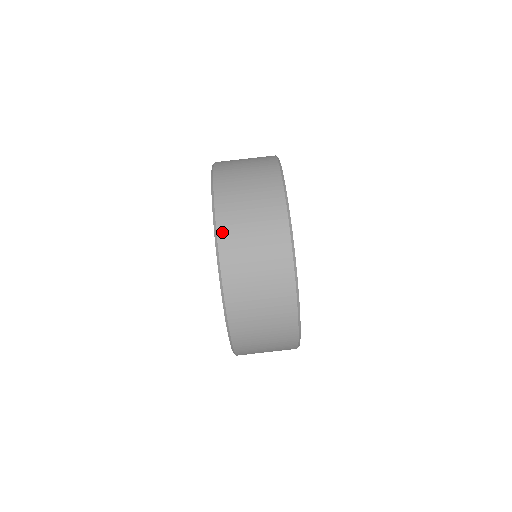
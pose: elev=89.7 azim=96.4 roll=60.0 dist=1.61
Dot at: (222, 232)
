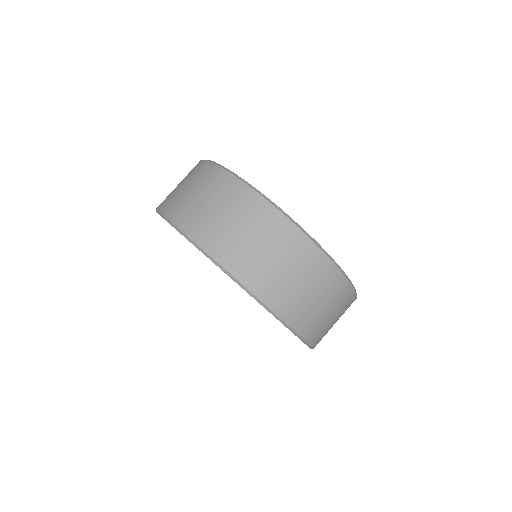
Dot at: (193, 233)
